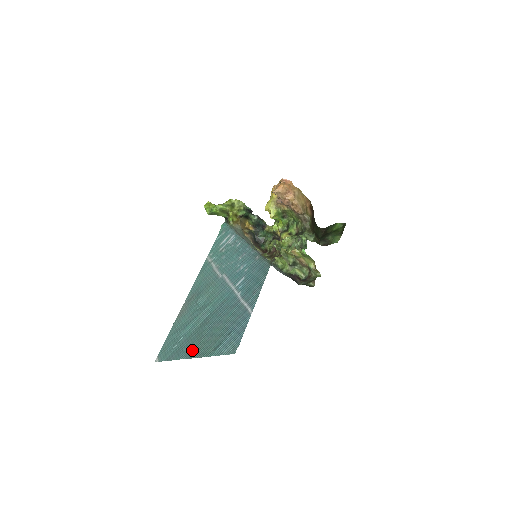
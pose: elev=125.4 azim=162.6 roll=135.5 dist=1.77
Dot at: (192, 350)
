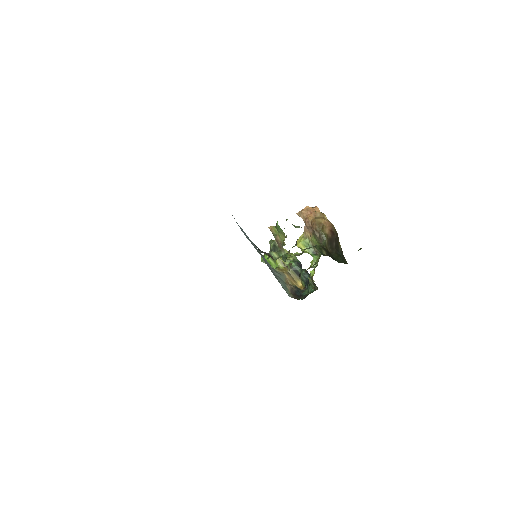
Dot at: occluded
